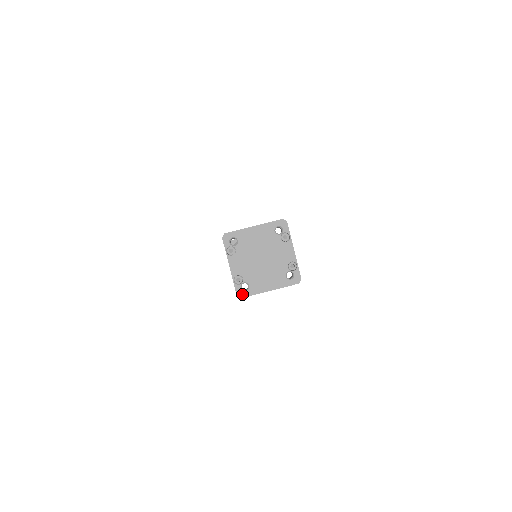
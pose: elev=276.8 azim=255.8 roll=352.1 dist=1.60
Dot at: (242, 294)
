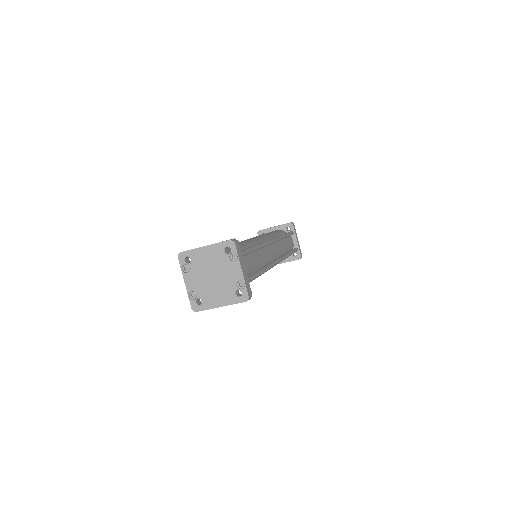
Dot at: (196, 308)
